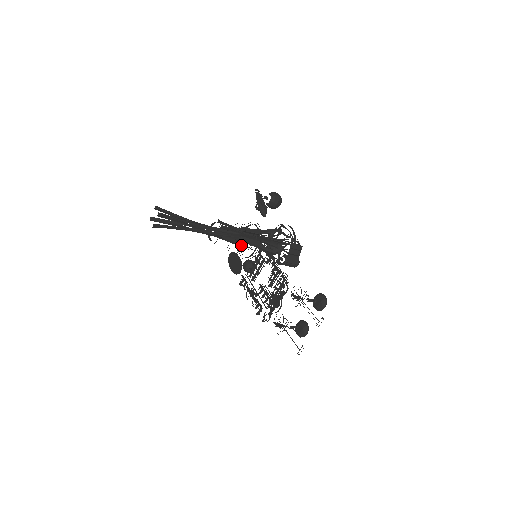
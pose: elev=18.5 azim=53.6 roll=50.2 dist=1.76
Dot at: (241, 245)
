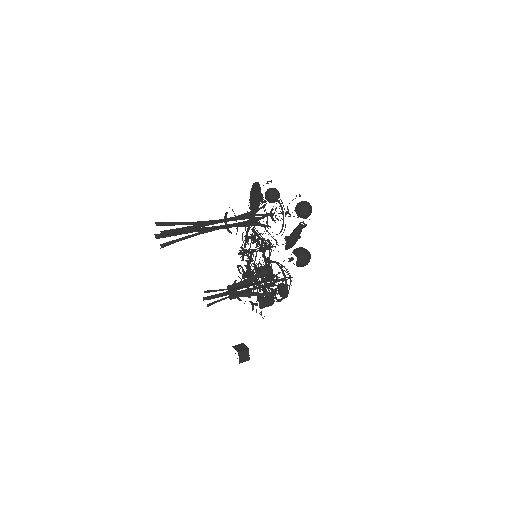
Dot at: occluded
